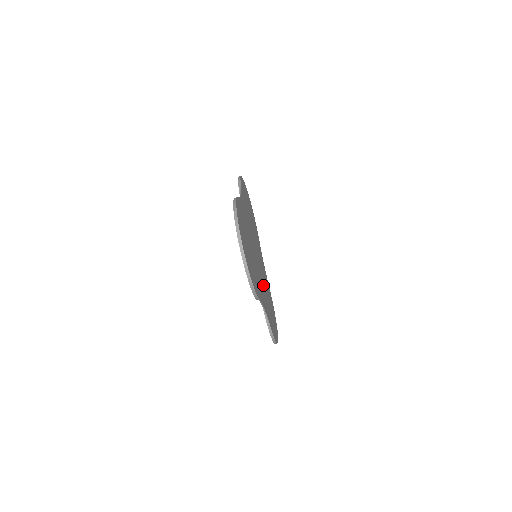
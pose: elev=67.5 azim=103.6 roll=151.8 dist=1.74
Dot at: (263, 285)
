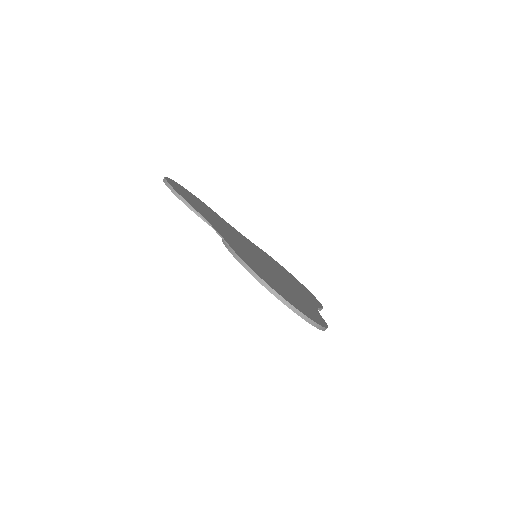
Dot at: (281, 274)
